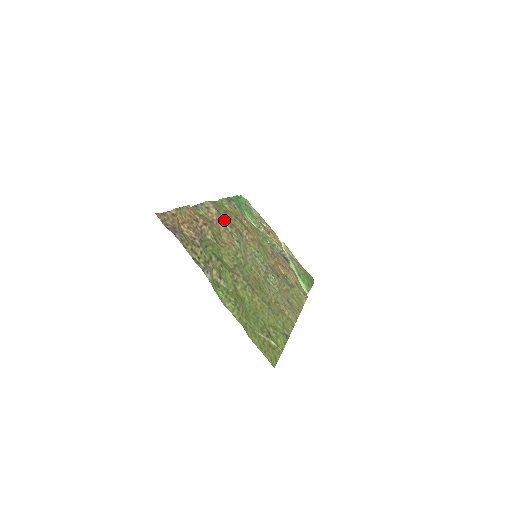
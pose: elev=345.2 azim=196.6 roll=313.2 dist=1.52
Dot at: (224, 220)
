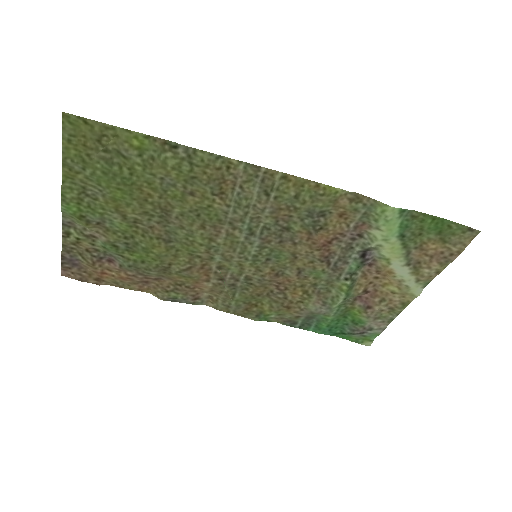
Dot at: (229, 294)
